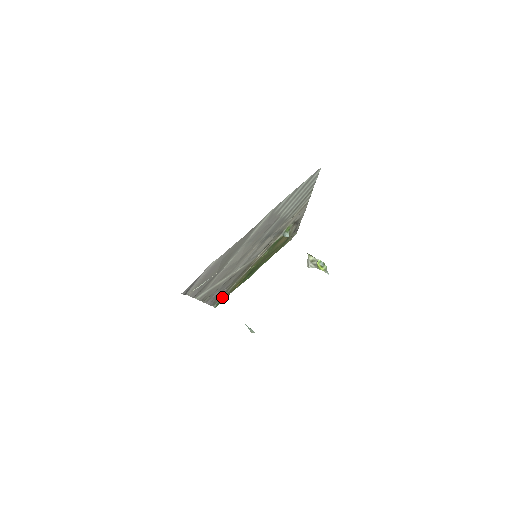
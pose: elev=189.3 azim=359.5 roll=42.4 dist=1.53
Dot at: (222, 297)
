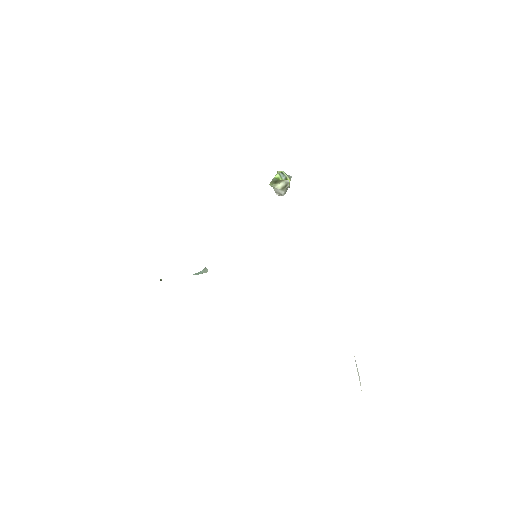
Dot at: occluded
